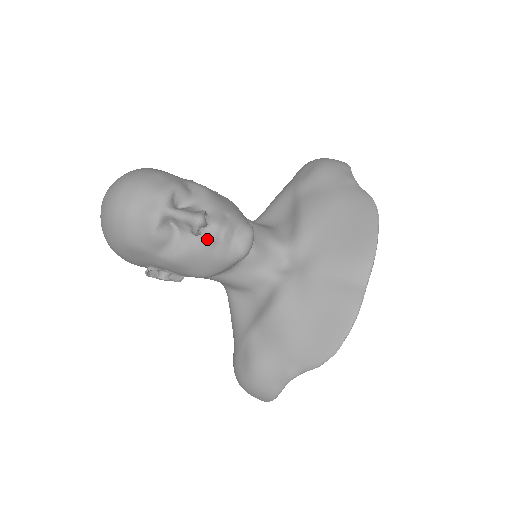
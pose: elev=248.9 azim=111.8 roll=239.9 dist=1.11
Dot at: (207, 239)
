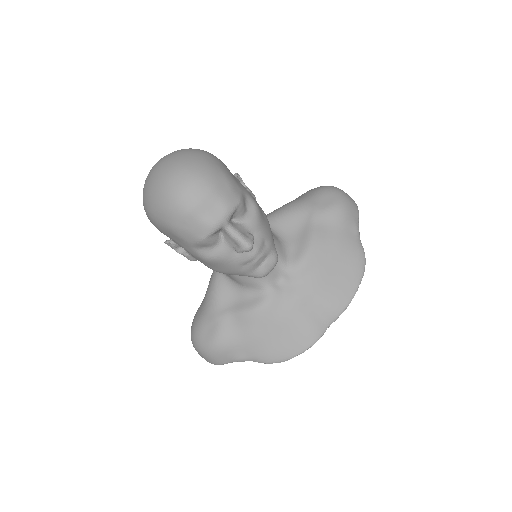
Dot at: (243, 258)
